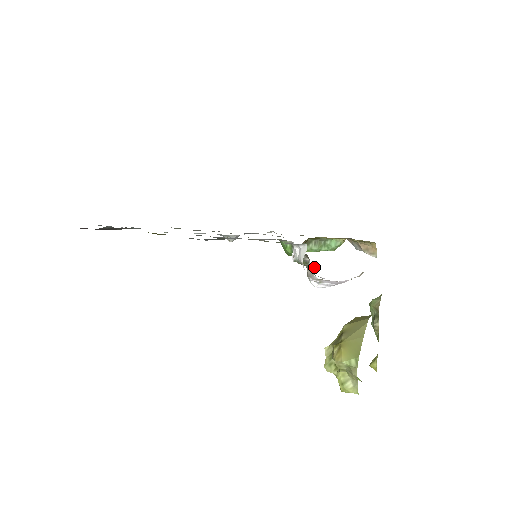
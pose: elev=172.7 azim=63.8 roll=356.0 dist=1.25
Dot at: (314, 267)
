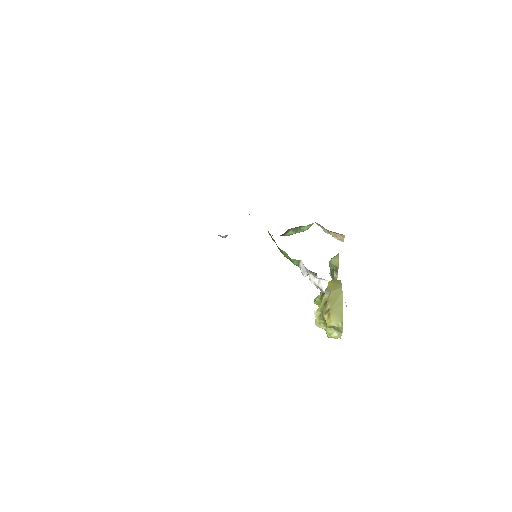
Dot at: (330, 291)
